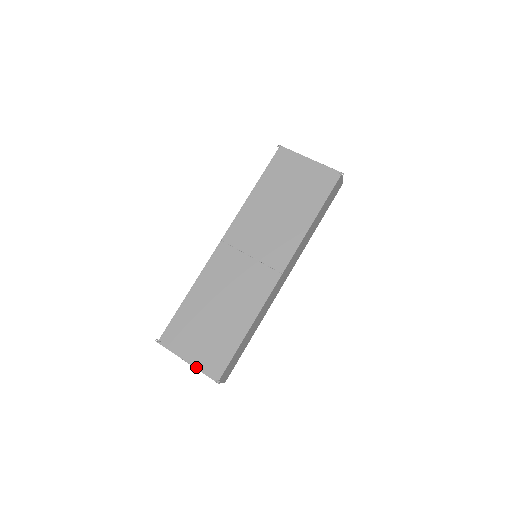
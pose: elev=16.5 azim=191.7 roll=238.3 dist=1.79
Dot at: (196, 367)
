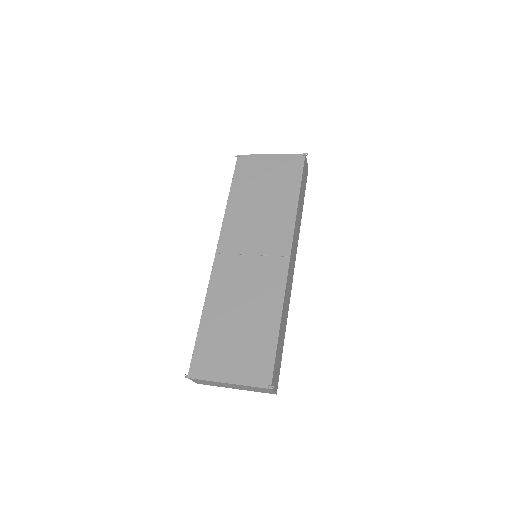
Dot at: (240, 383)
